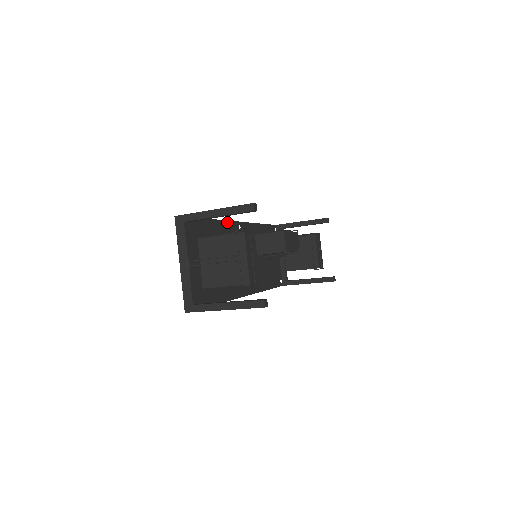
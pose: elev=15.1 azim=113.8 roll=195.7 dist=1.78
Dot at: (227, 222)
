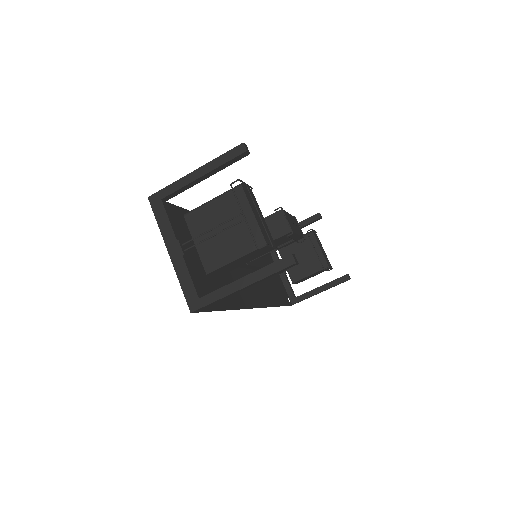
Dot at: occluded
